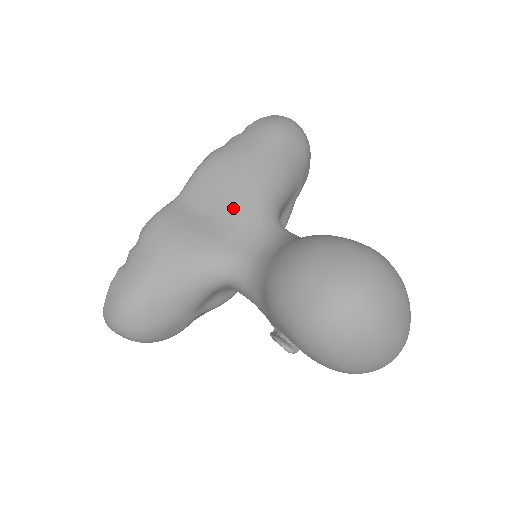
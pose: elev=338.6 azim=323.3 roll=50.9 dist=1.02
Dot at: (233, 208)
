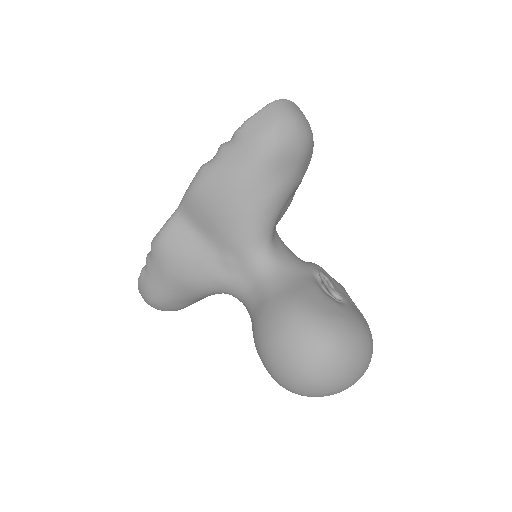
Dot at: (226, 240)
